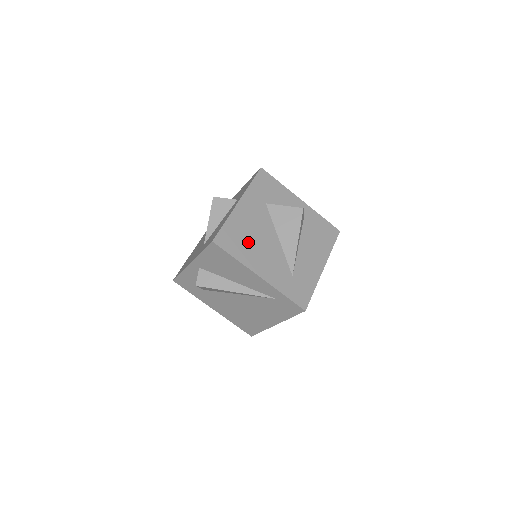
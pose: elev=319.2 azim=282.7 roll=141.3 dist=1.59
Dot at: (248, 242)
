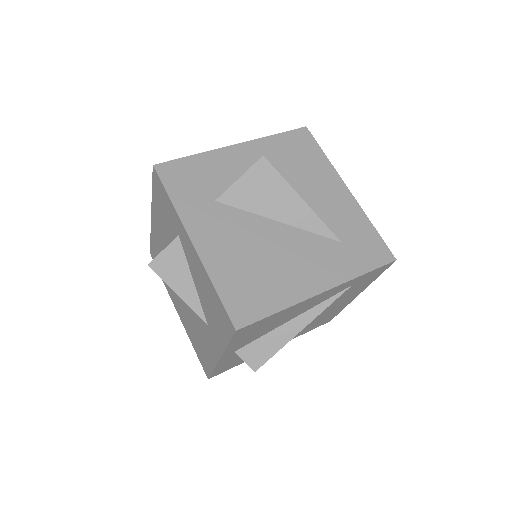
Dot at: (263, 273)
